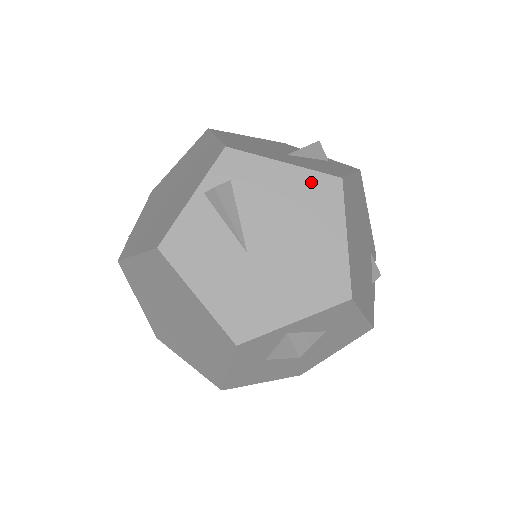
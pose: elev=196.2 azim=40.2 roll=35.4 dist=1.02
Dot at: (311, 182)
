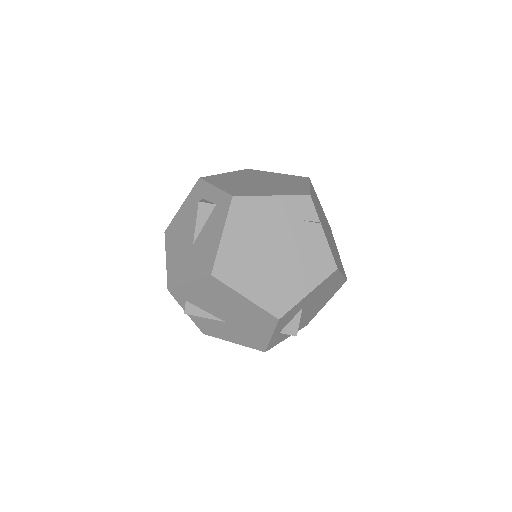
Dot at: (205, 284)
